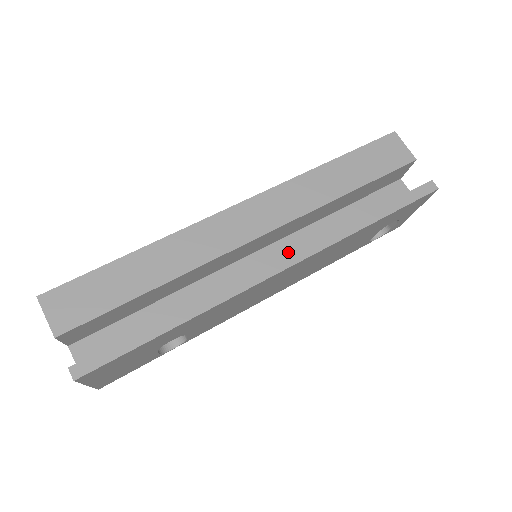
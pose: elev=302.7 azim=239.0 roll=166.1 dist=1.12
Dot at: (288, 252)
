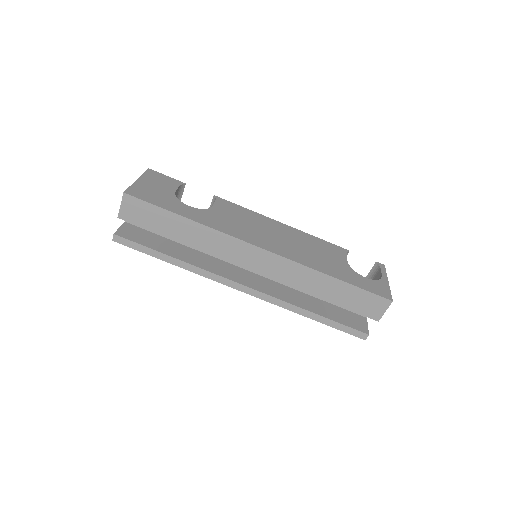
Dot at: occluded
